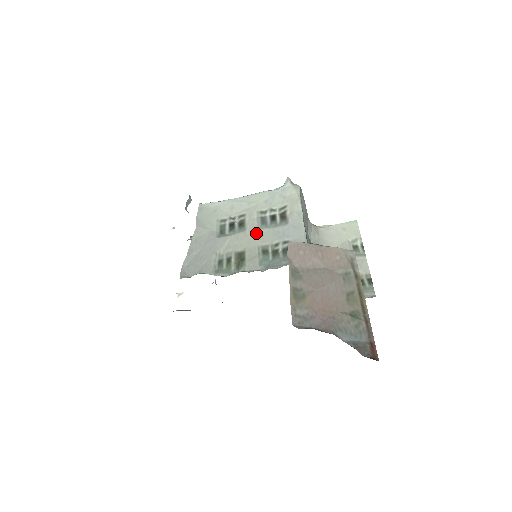
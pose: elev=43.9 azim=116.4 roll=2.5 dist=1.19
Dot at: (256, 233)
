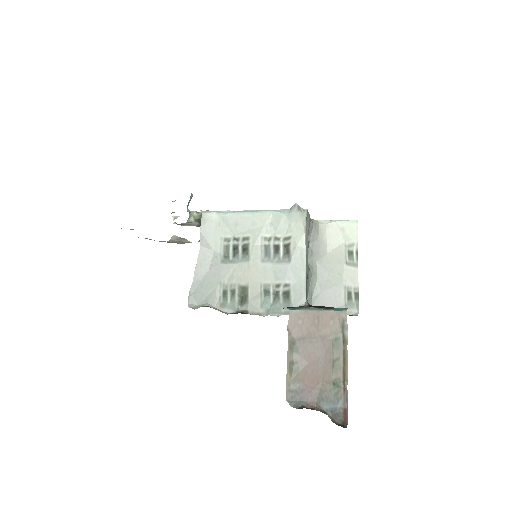
Dot at: (259, 267)
